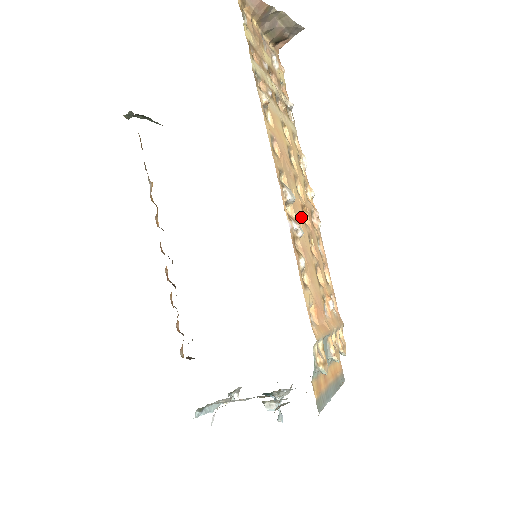
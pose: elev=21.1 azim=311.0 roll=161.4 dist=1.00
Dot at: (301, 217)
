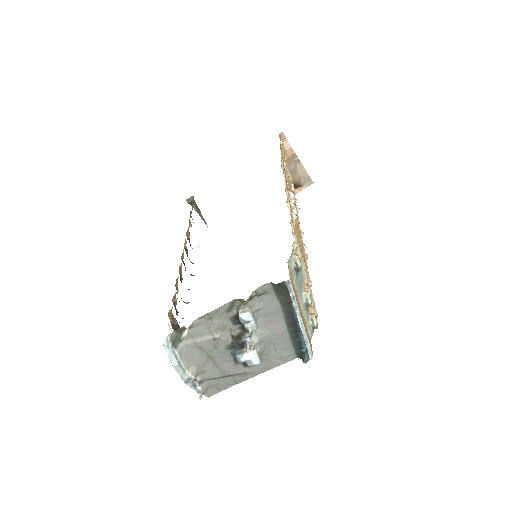
Dot at: (296, 224)
